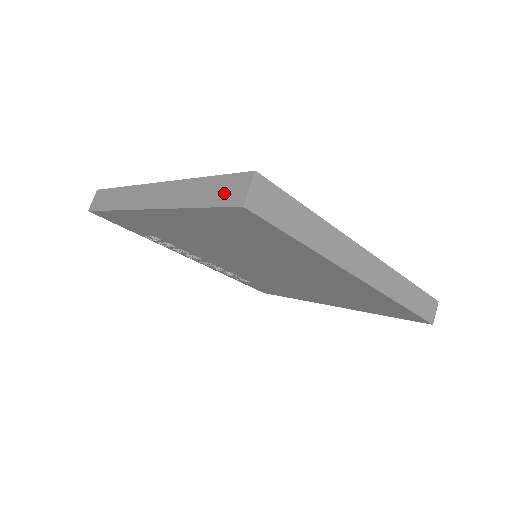
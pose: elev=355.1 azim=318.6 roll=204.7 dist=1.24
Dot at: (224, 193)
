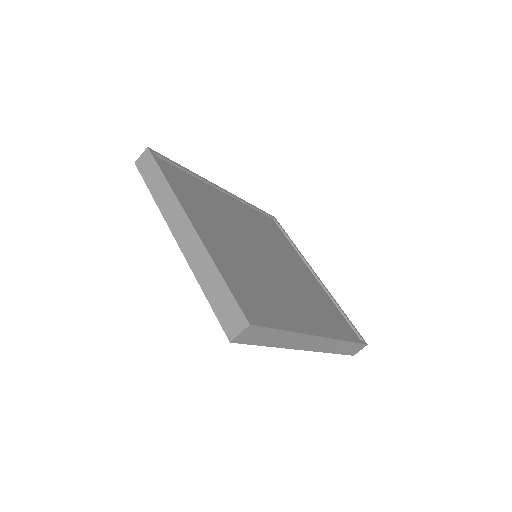
Dot at: (225, 313)
